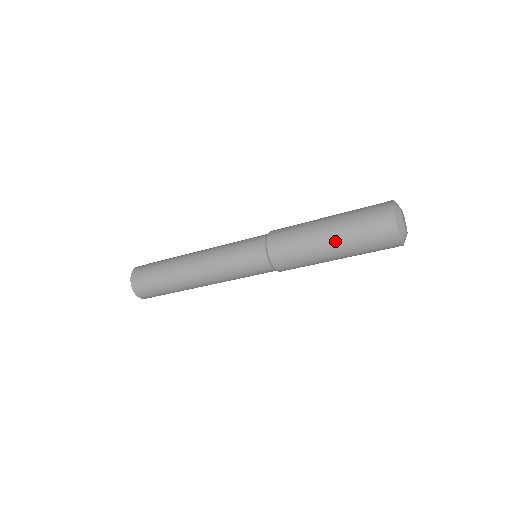
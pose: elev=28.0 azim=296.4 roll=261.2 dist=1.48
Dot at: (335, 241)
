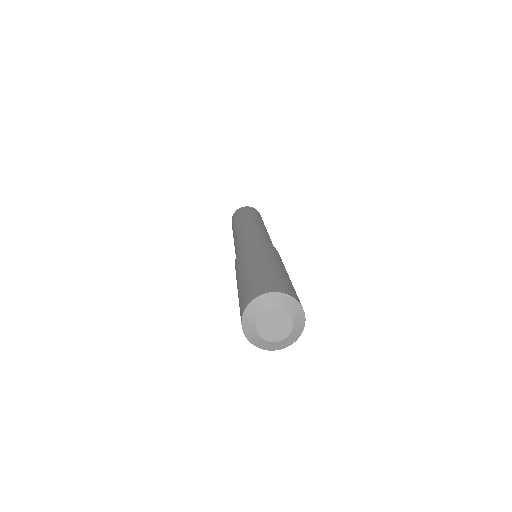
Dot at: occluded
